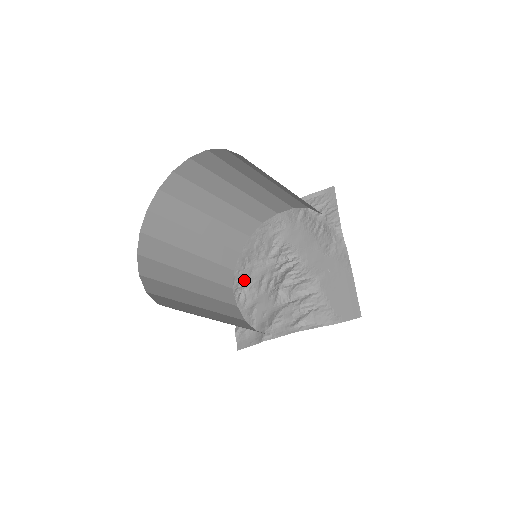
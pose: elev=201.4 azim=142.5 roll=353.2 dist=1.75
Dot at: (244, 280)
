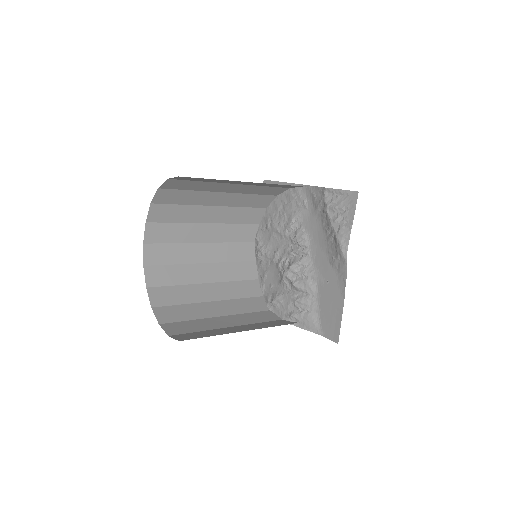
Dot at: (264, 241)
